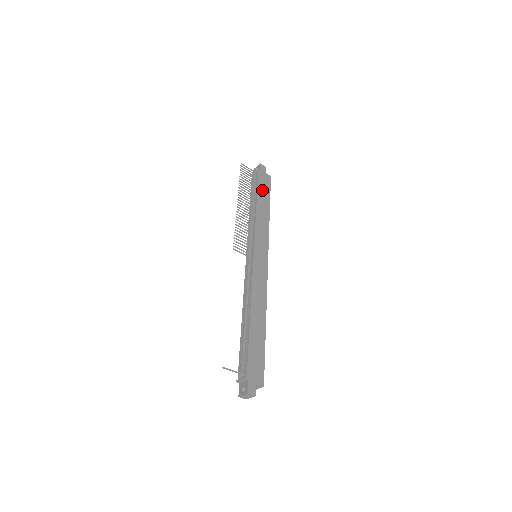
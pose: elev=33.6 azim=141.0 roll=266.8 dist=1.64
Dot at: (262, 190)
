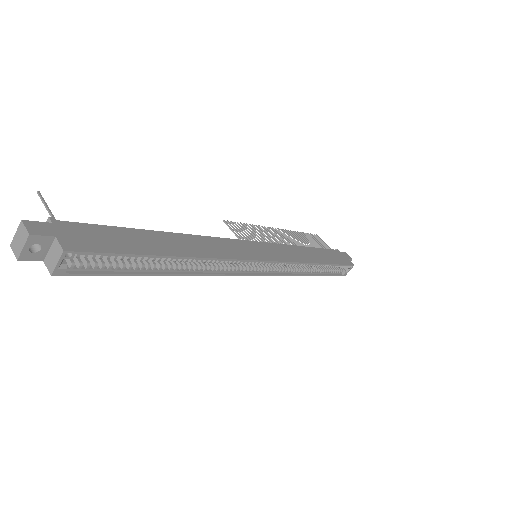
Dot at: (327, 254)
